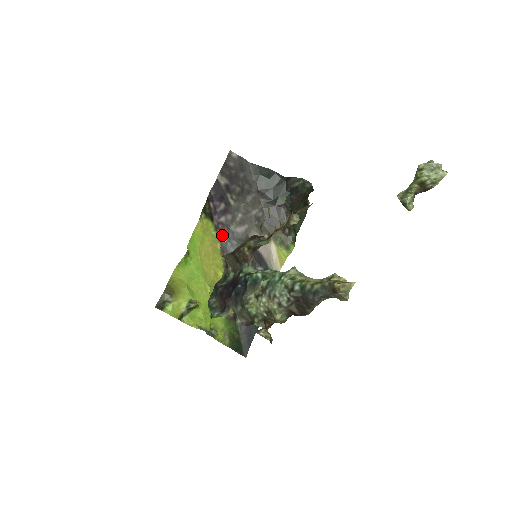
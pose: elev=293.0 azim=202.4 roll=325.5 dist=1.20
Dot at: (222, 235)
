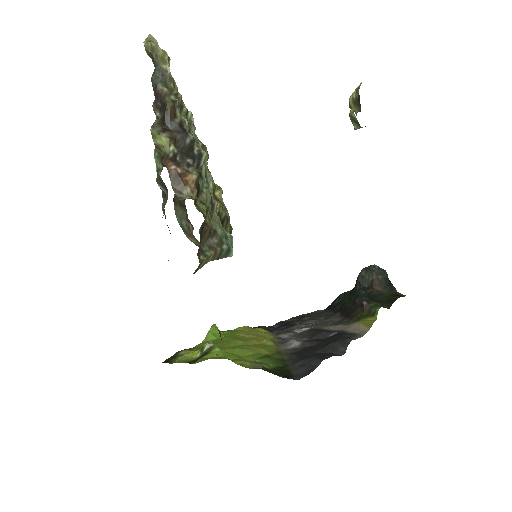
Dot at: (280, 335)
